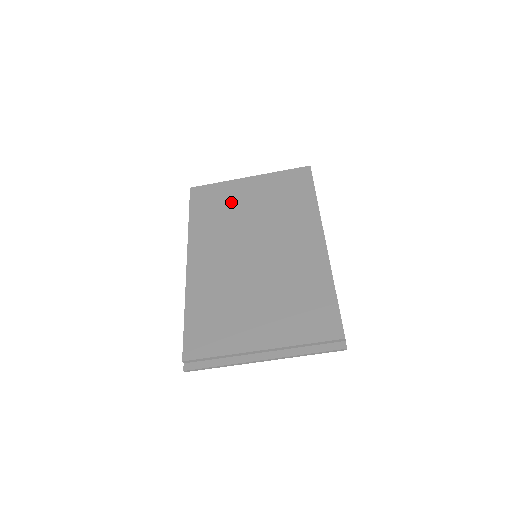
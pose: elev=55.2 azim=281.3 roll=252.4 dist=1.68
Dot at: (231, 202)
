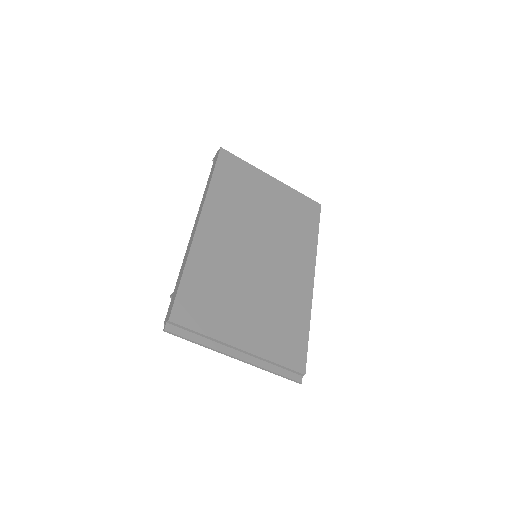
Dot at: (253, 190)
